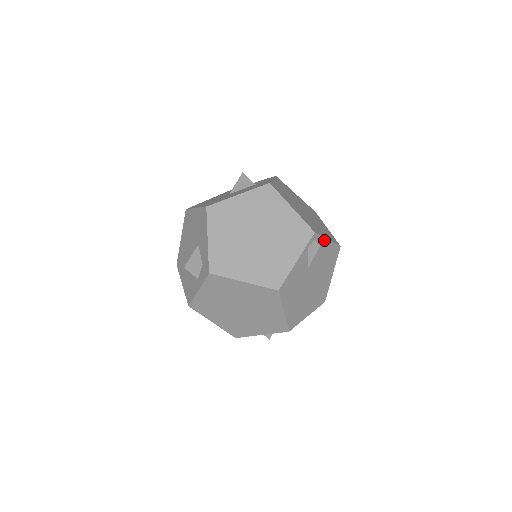
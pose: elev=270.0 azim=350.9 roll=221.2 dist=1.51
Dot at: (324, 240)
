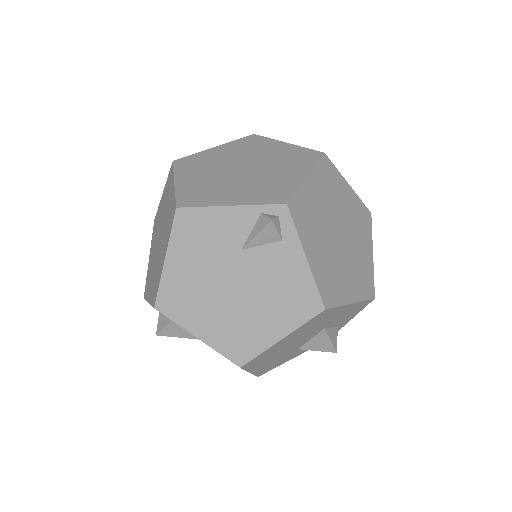
Dot at: (298, 246)
